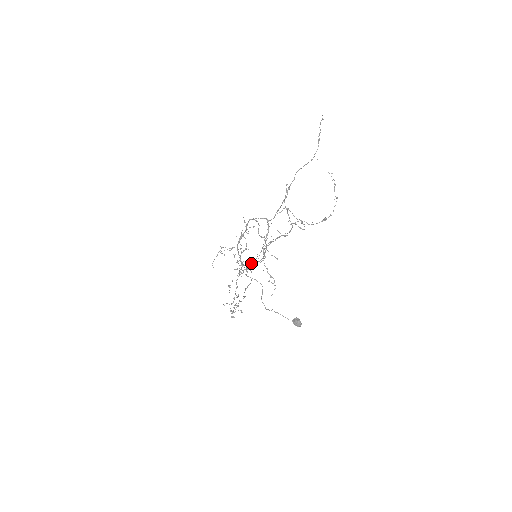
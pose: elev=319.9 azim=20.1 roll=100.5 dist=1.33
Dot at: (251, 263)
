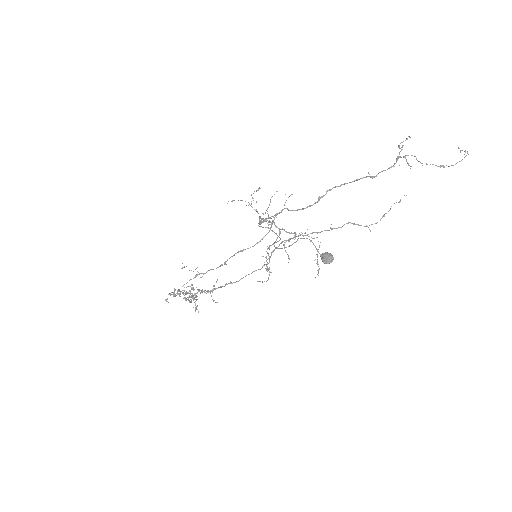
Dot at: occluded
